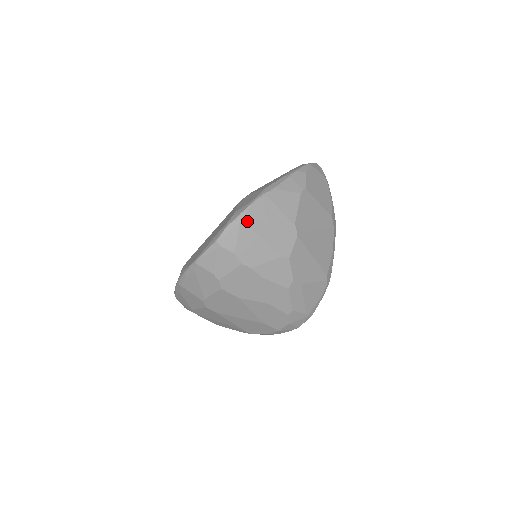
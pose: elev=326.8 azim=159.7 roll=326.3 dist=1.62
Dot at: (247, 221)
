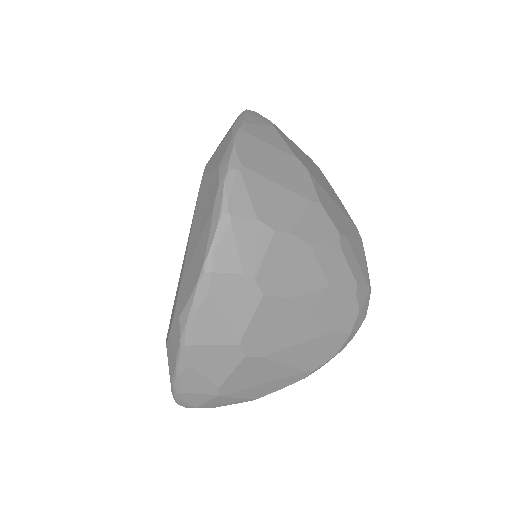
Dot at: (245, 165)
